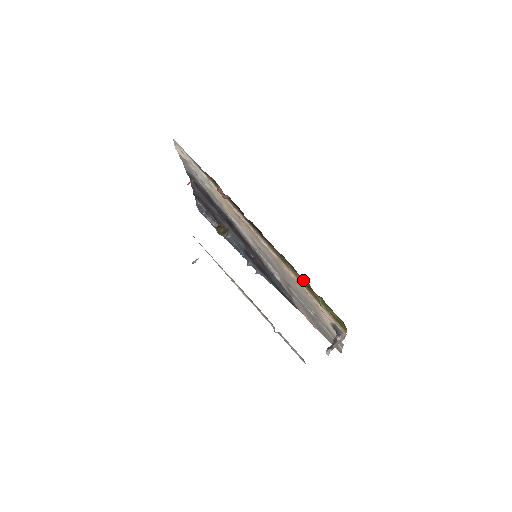
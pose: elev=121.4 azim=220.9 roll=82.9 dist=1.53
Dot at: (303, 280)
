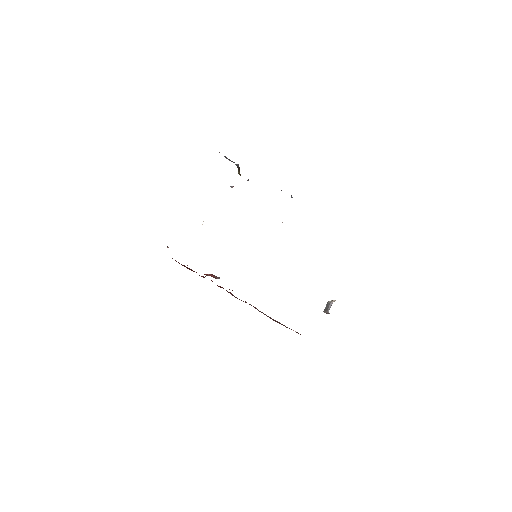
Dot at: occluded
